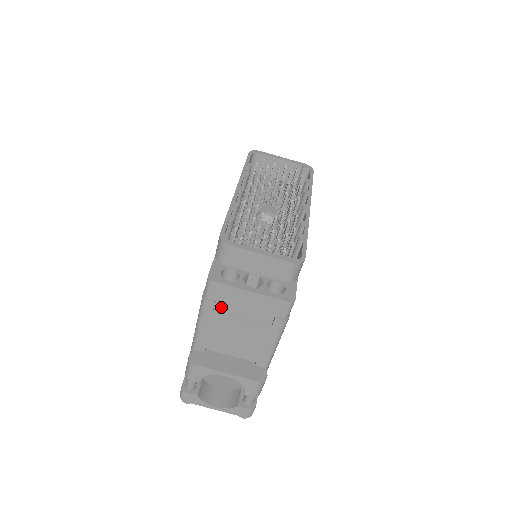
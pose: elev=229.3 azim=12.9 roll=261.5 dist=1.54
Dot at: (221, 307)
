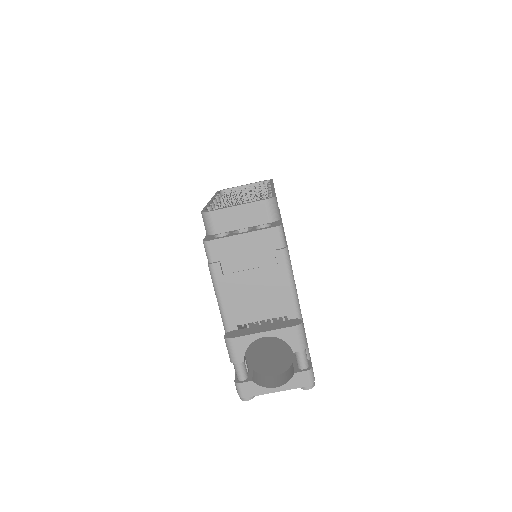
Dot at: (227, 266)
